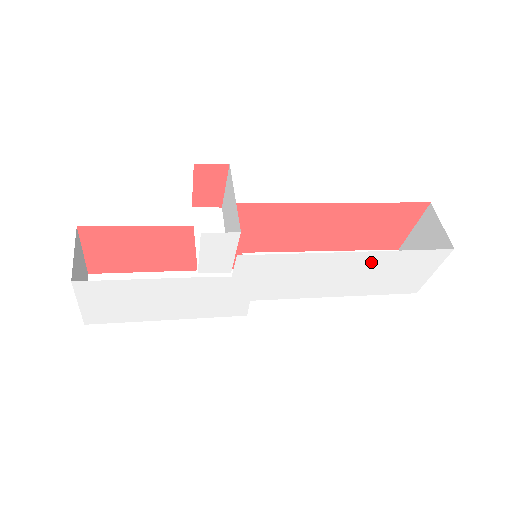
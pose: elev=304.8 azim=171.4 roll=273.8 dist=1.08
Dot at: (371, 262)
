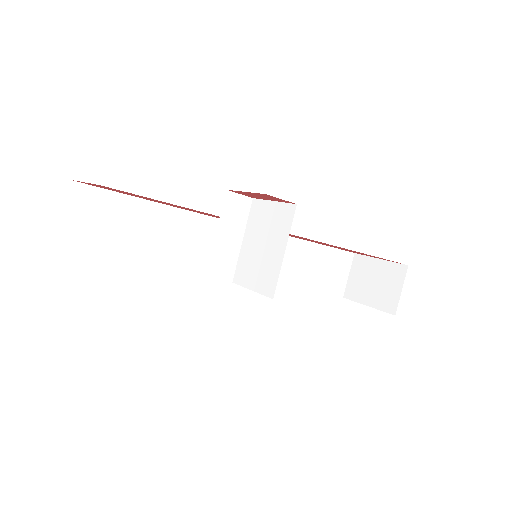
Dot at: occluded
